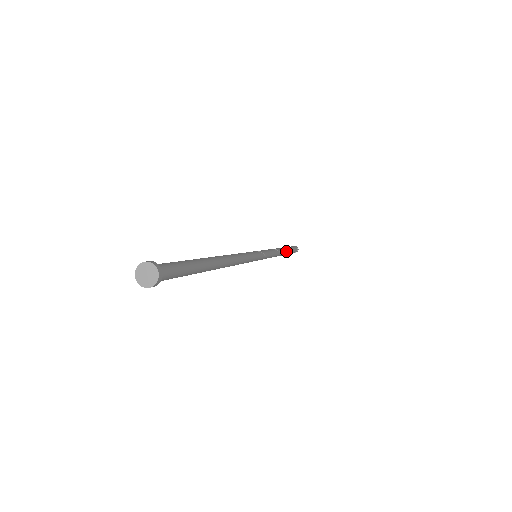
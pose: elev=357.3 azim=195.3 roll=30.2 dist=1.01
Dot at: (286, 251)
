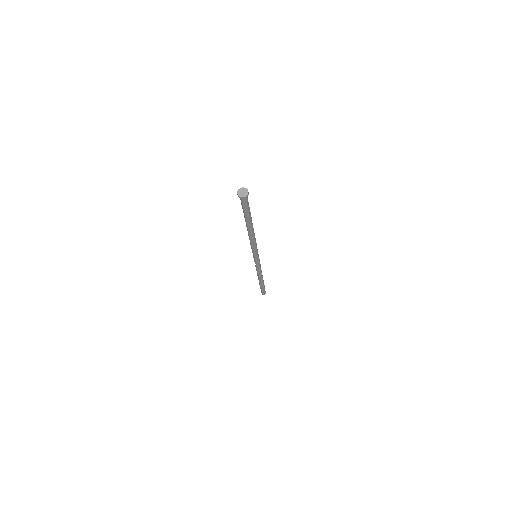
Dot at: (262, 281)
